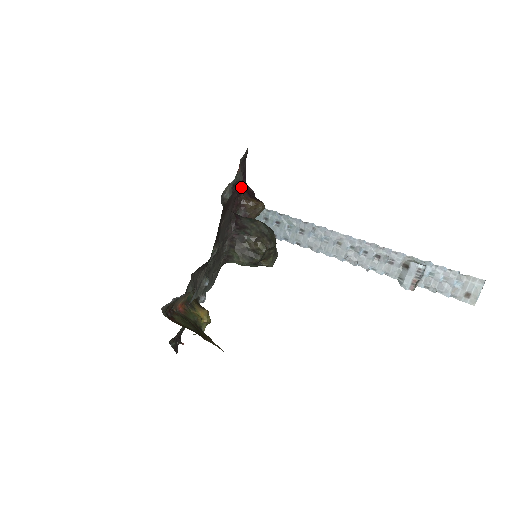
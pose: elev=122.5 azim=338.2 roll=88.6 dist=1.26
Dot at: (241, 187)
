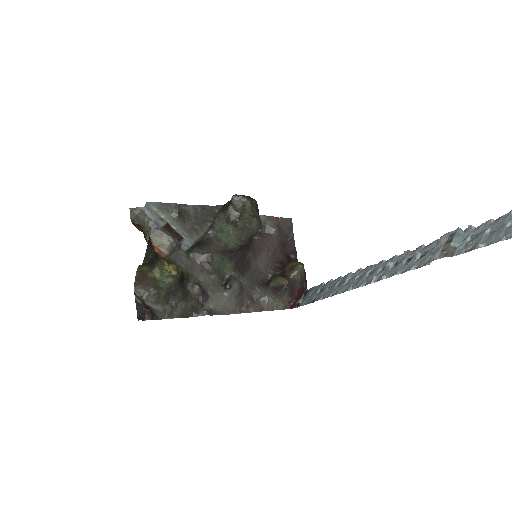
Dot at: (287, 256)
